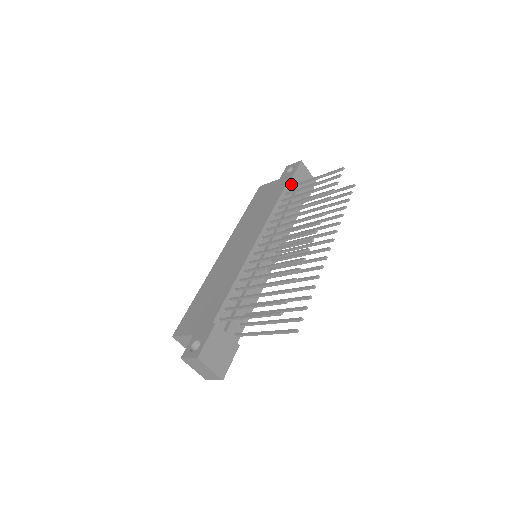
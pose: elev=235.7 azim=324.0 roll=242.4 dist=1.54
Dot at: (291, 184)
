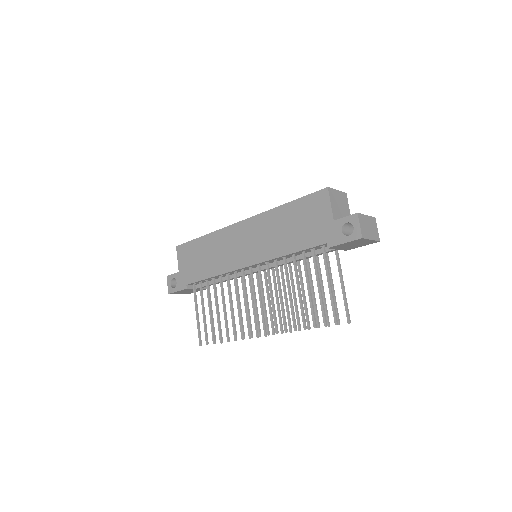
Dot at: occluded
